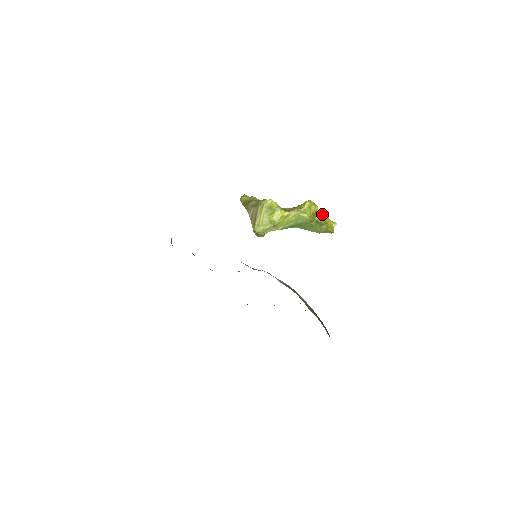
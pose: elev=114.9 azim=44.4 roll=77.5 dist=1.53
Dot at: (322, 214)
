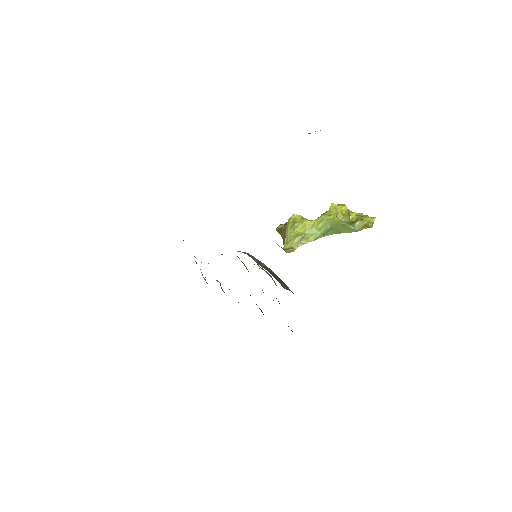
Dot at: (360, 215)
